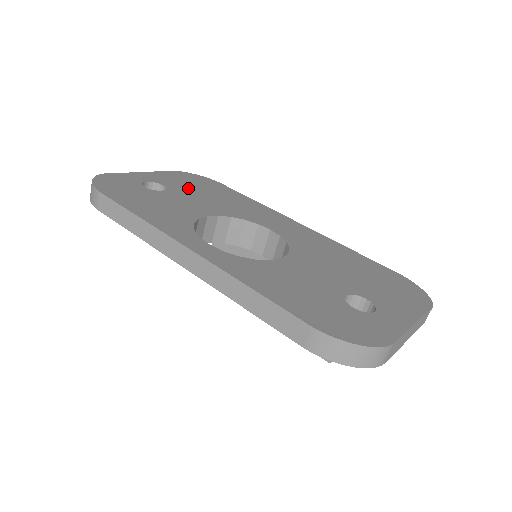
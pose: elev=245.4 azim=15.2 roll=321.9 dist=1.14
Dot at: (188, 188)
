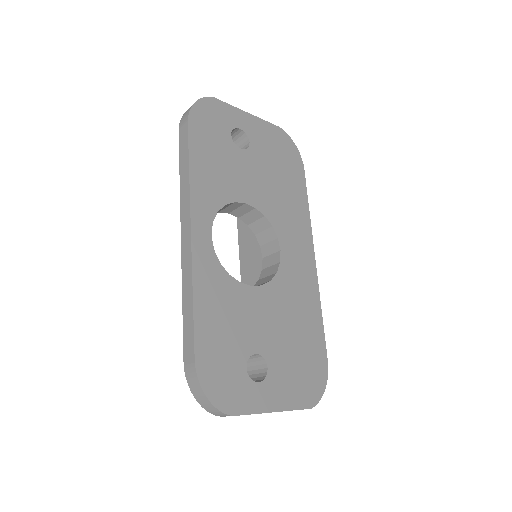
Dot at: (267, 158)
